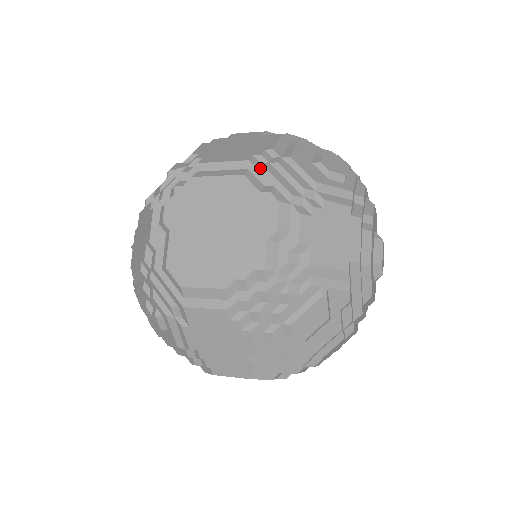
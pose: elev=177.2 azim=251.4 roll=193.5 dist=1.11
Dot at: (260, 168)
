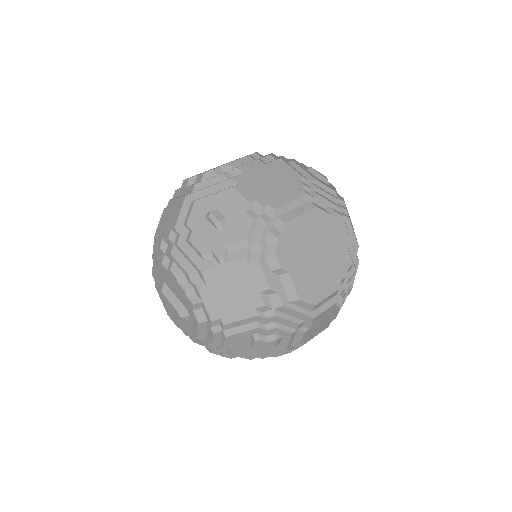
Dot at: (317, 197)
